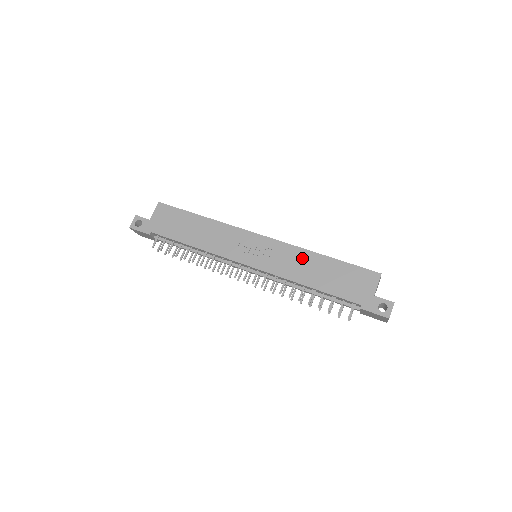
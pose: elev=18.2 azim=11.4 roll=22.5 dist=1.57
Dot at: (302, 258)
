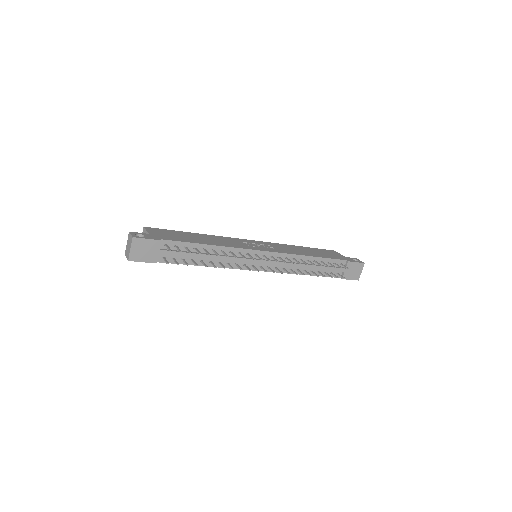
Dot at: (290, 247)
